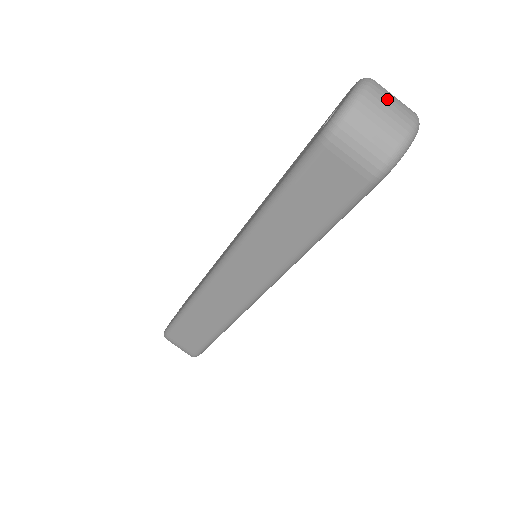
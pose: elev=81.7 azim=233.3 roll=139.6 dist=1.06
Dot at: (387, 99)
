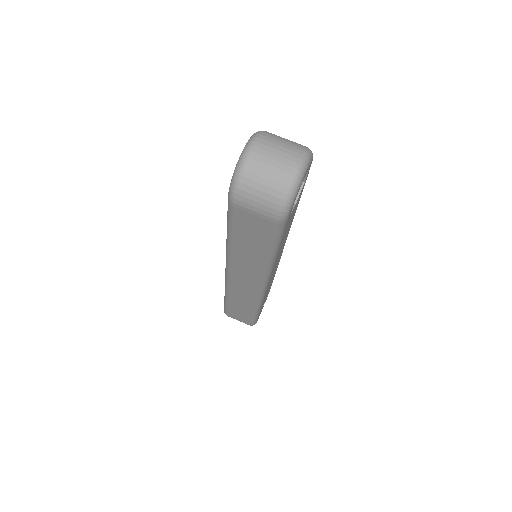
Dot at: (268, 156)
